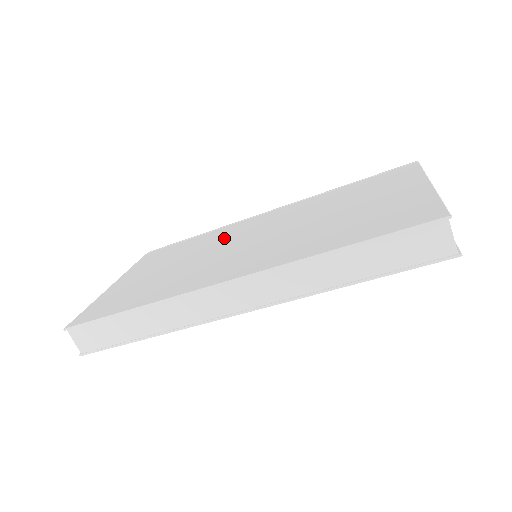
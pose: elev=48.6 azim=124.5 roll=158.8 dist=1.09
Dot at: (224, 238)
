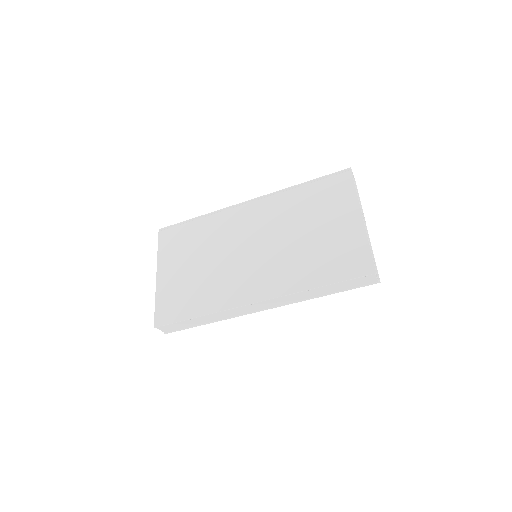
Dot at: (226, 235)
